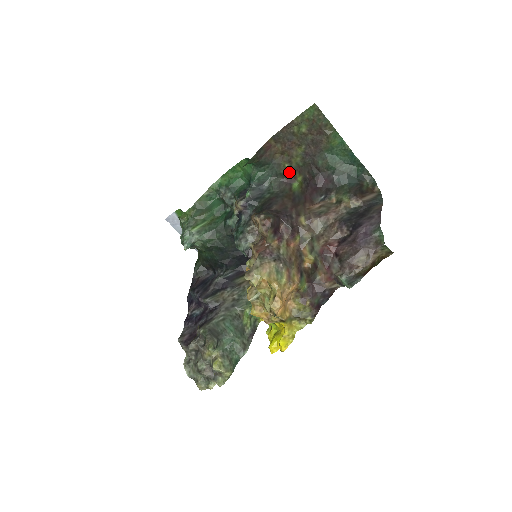
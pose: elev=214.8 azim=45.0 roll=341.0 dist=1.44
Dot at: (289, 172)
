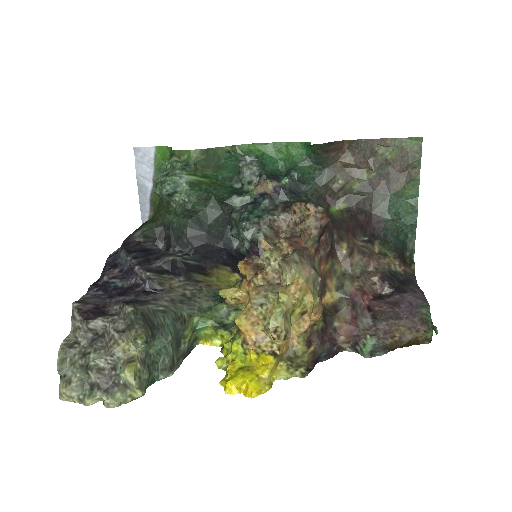
Dot at: (337, 191)
